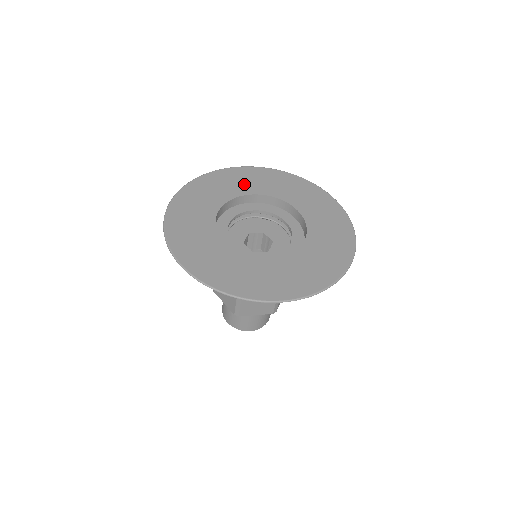
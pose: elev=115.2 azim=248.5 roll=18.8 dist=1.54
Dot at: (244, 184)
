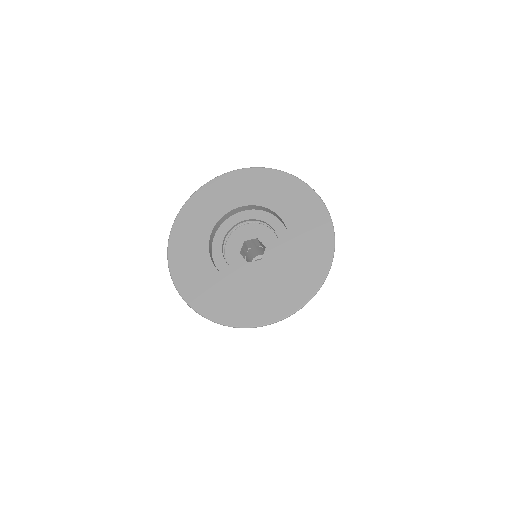
Dot at: (285, 201)
